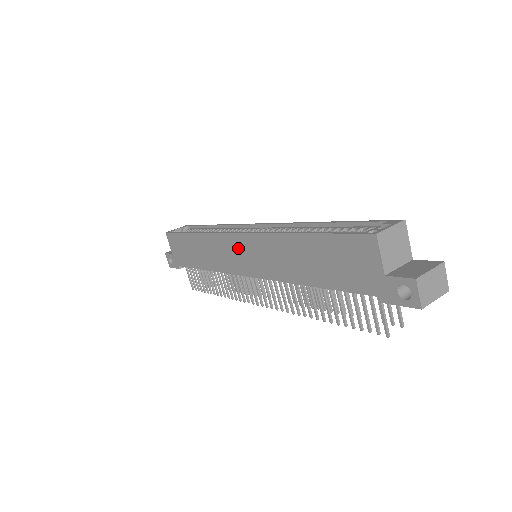
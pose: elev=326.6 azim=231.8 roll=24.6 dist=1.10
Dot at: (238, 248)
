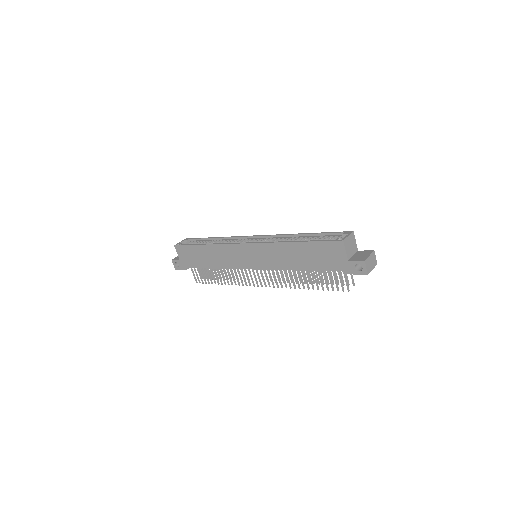
Dot at: (246, 252)
